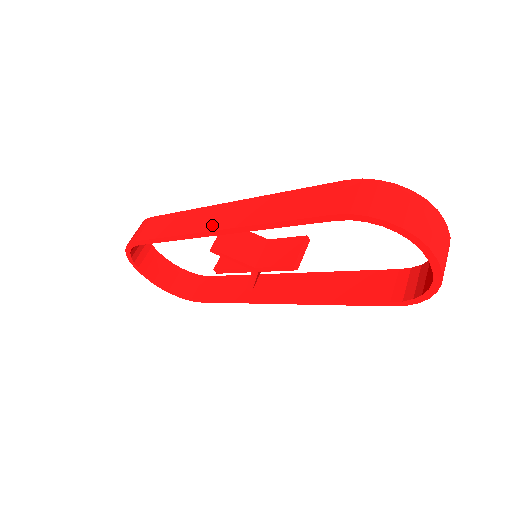
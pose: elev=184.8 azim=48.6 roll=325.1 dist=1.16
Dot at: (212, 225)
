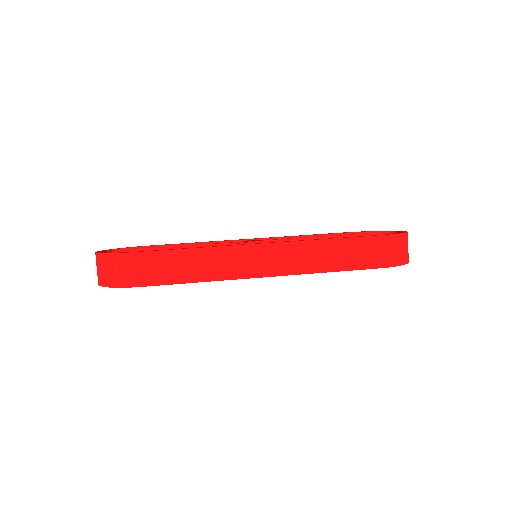
Dot at: (258, 271)
